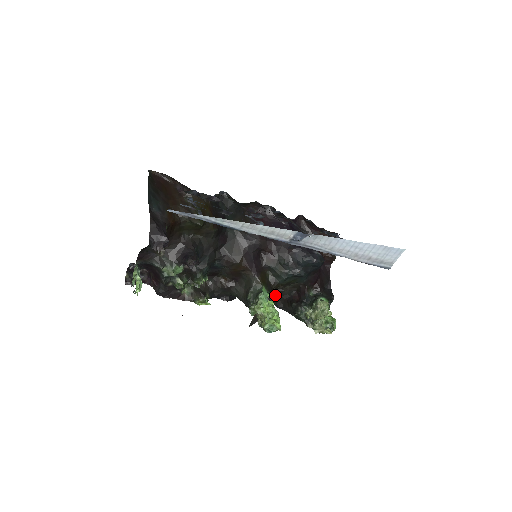
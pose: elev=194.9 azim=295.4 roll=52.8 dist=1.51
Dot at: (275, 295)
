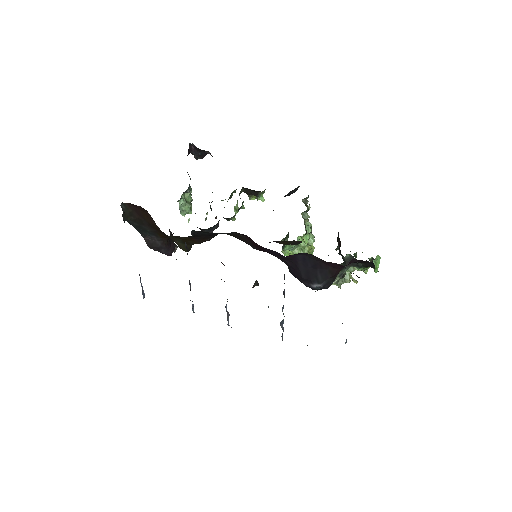
Dot at: occluded
